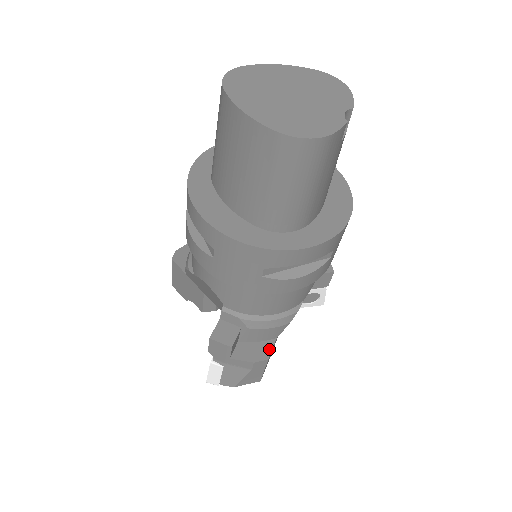
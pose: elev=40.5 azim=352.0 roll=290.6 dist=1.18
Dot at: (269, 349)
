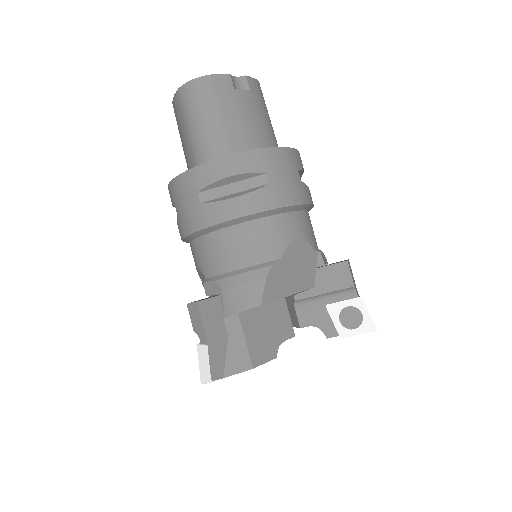
Dot at: (246, 310)
